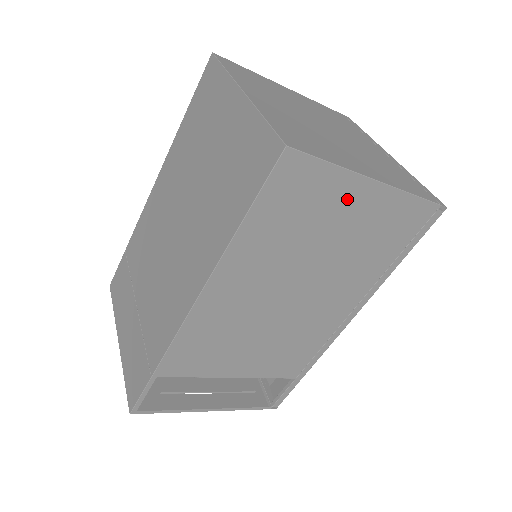
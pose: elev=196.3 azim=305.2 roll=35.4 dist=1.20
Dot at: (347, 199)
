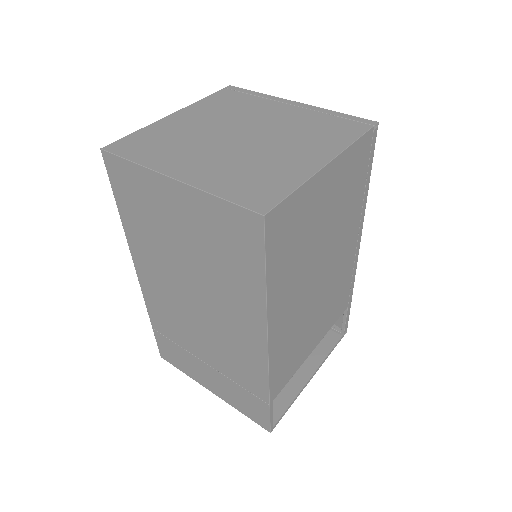
Dot at: (317, 194)
